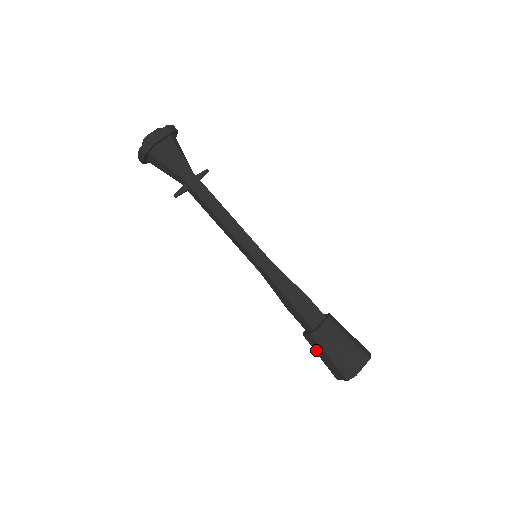
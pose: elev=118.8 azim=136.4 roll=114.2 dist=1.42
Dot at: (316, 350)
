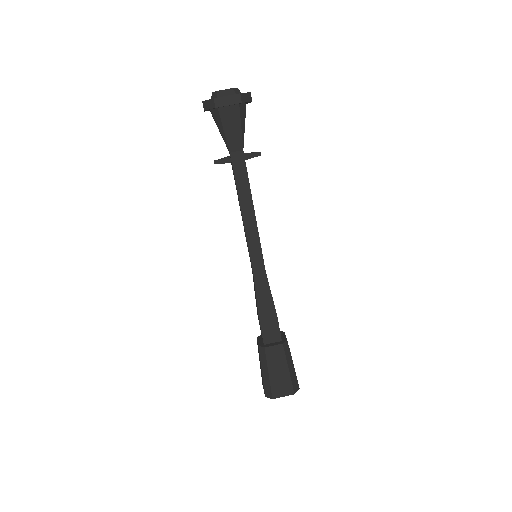
Dot at: occluded
